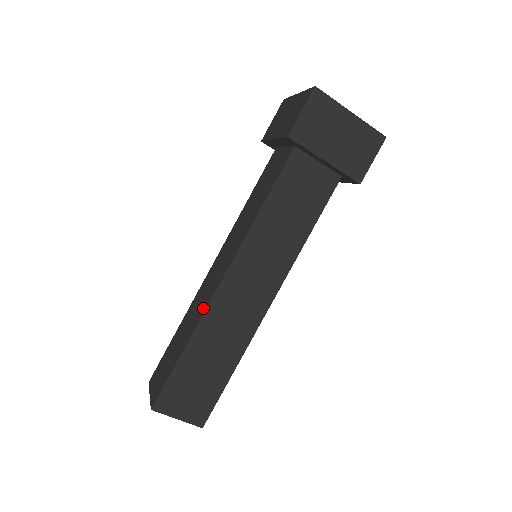
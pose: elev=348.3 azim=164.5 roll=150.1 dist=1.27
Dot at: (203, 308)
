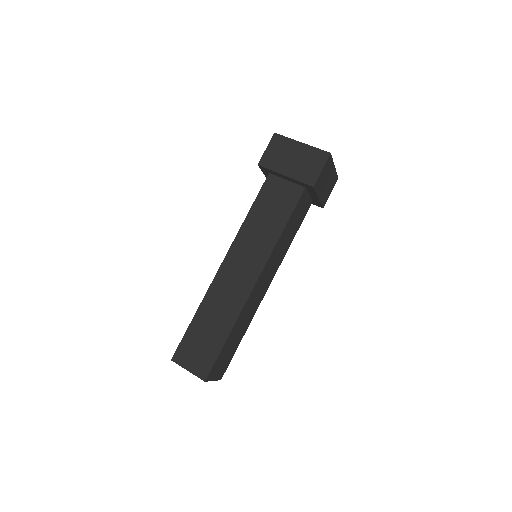
Dot at: occluded
